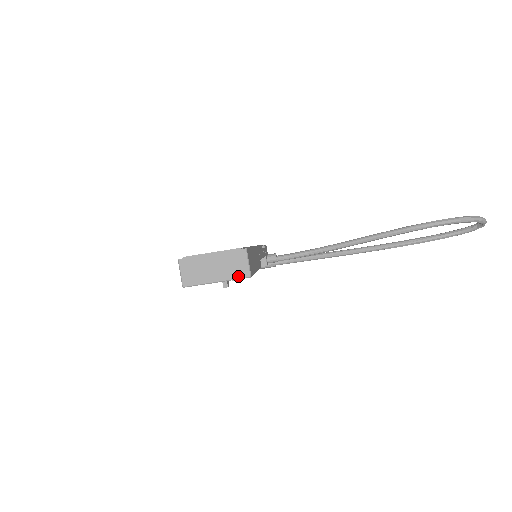
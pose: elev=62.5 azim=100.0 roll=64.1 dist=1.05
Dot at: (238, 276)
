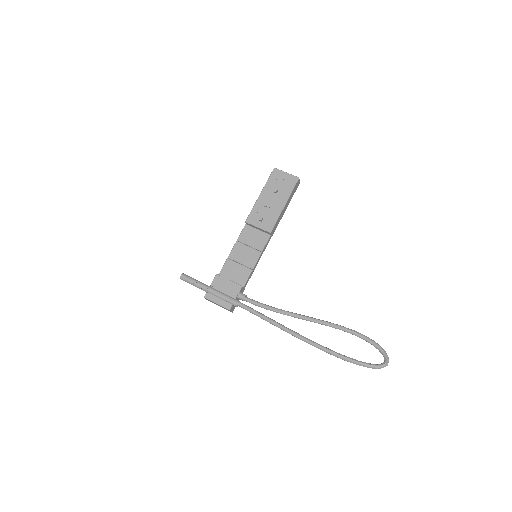
Dot at: (295, 176)
